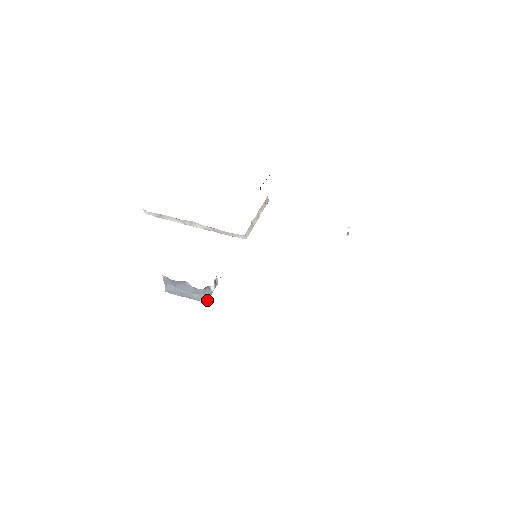
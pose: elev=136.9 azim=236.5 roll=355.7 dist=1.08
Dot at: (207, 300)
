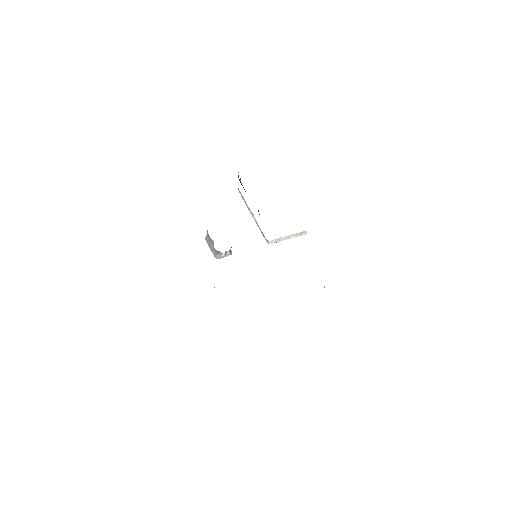
Dot at: occluded
